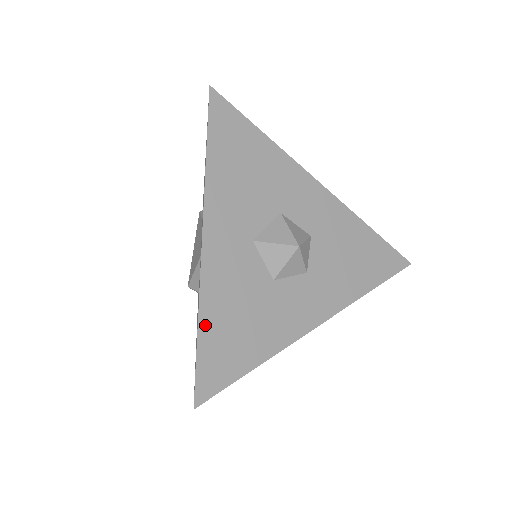
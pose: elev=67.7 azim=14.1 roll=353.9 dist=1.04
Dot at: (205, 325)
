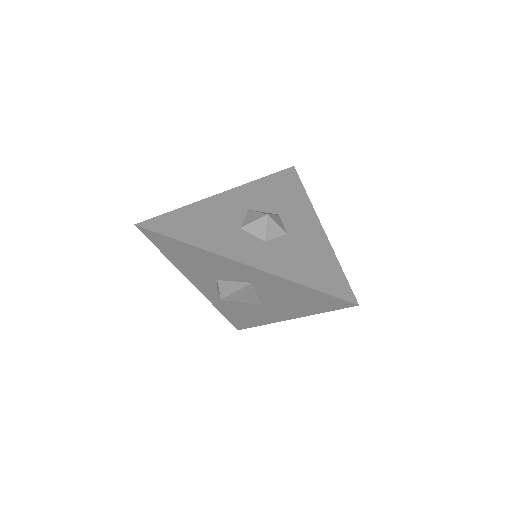
Dot at: (183, 210)
